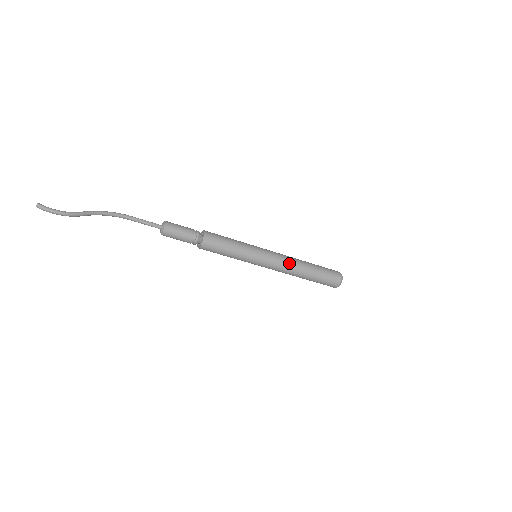
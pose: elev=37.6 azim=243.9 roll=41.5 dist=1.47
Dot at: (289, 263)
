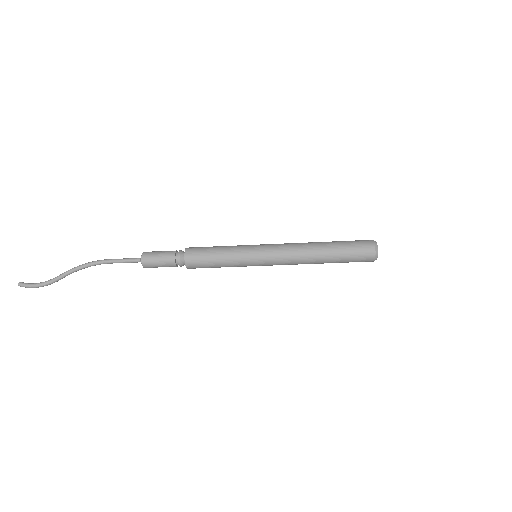
Dot at: (296, 255)
